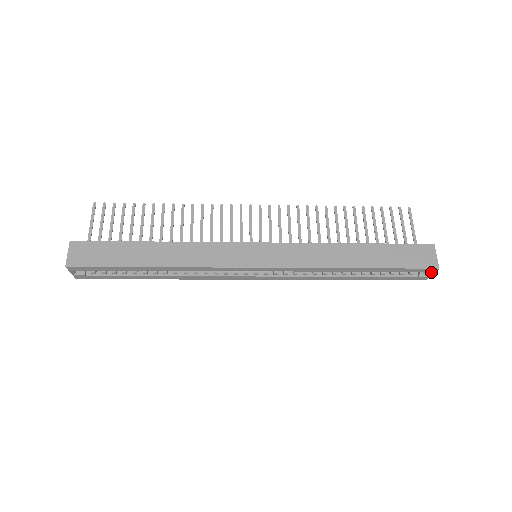
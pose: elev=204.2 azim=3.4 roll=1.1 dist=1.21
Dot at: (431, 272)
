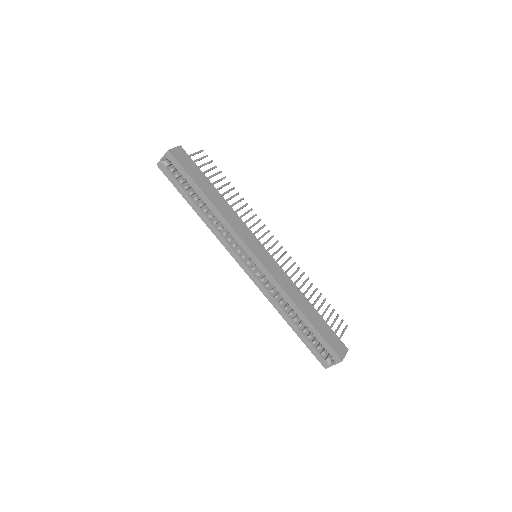
Dot at: (335, 361)
